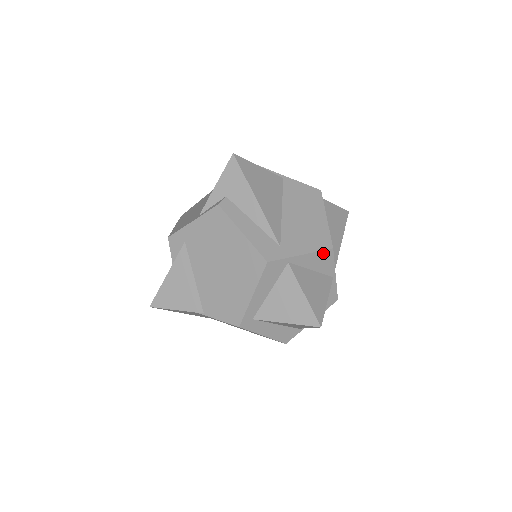
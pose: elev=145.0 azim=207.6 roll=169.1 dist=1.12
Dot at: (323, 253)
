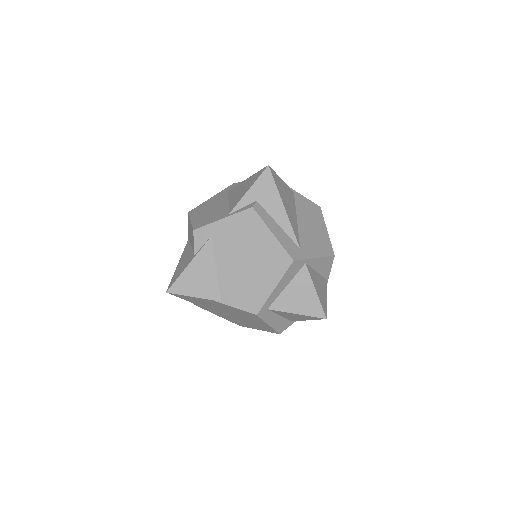
Dot at: (328, 259)
